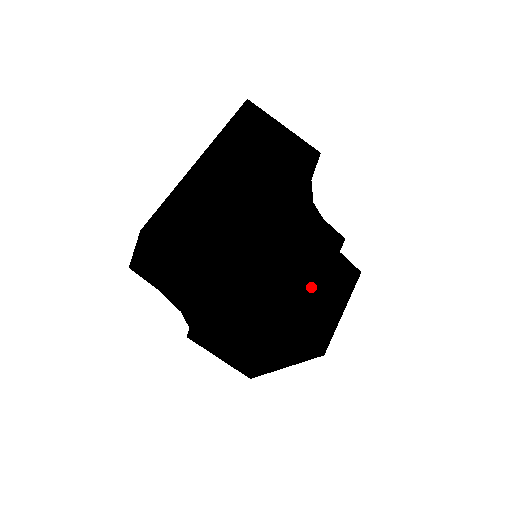
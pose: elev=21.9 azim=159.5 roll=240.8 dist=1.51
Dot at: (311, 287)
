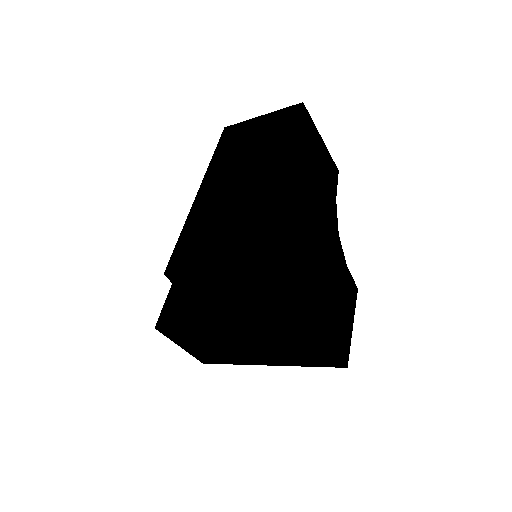
Dot at: (340, 307)
